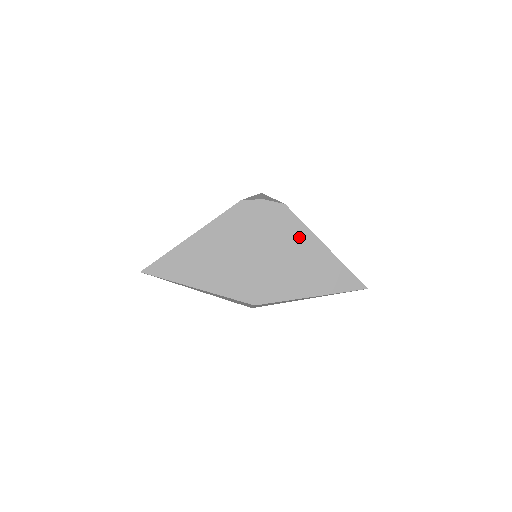
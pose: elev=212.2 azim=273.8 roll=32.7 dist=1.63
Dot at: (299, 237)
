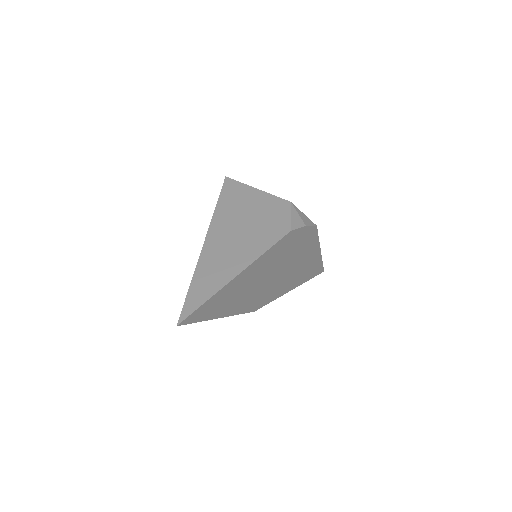
Dot at: (310, 250)
